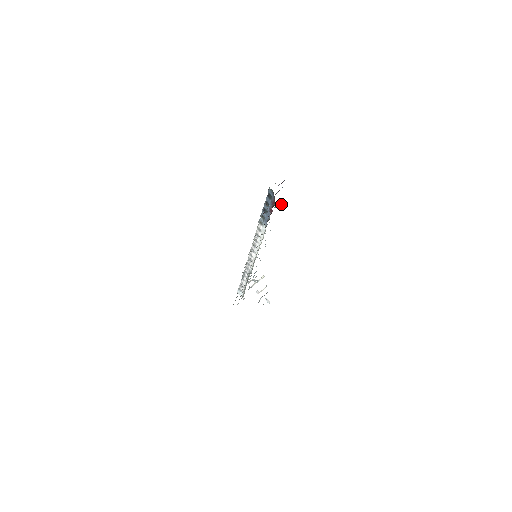
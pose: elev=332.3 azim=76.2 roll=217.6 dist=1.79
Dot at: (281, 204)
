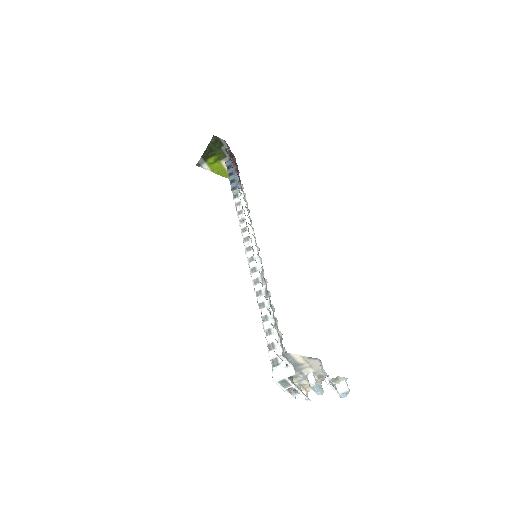
Dot at: occluded
